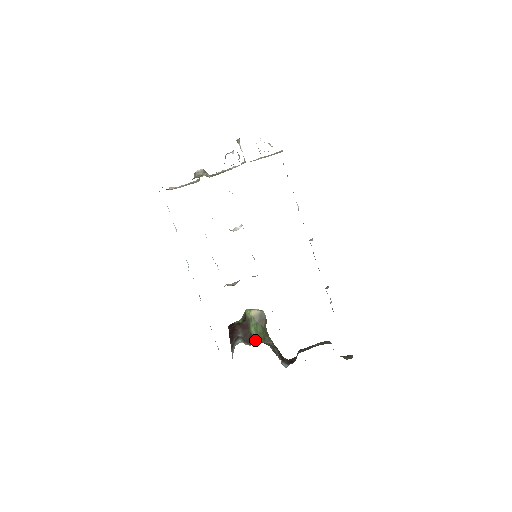
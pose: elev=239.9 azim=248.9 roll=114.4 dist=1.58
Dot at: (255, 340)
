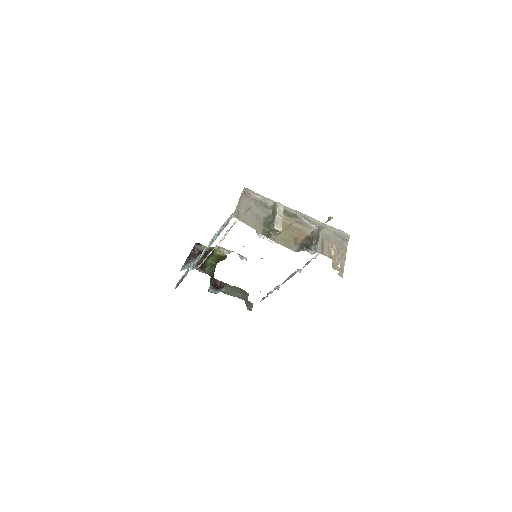
Dot at: (205, 268)
